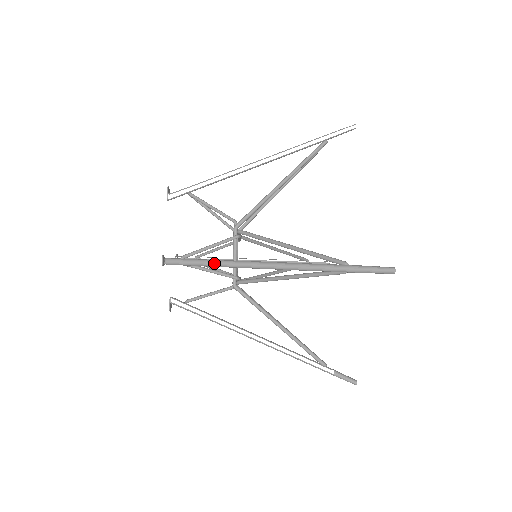
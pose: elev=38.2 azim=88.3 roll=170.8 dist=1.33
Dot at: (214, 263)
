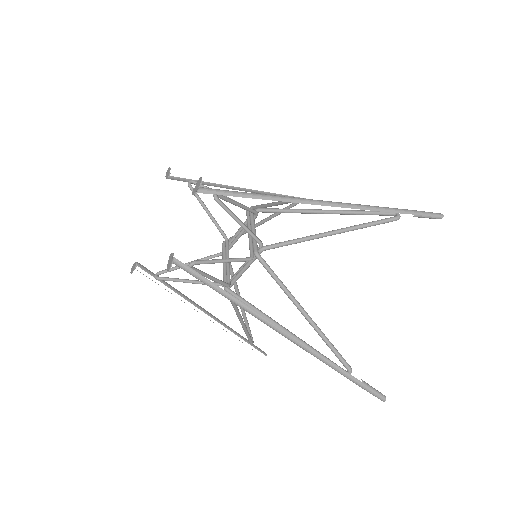
Dot at: (263, 195)
